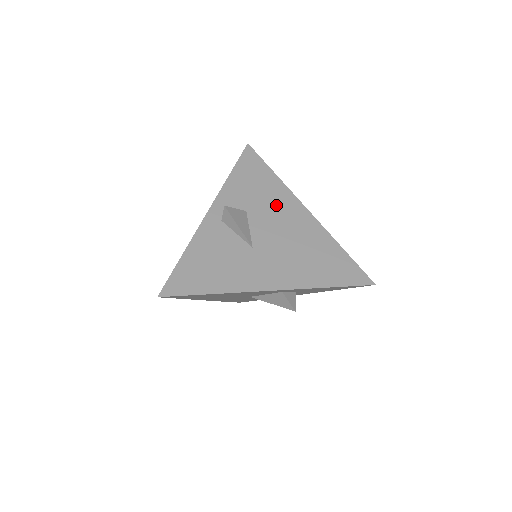
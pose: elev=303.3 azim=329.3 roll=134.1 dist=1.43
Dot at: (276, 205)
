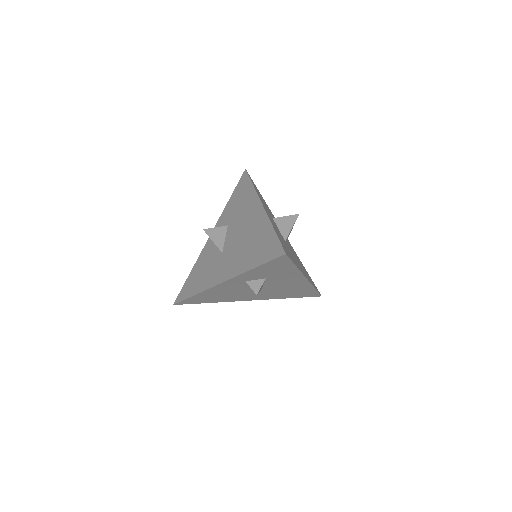
Dot at: (245, 211)
